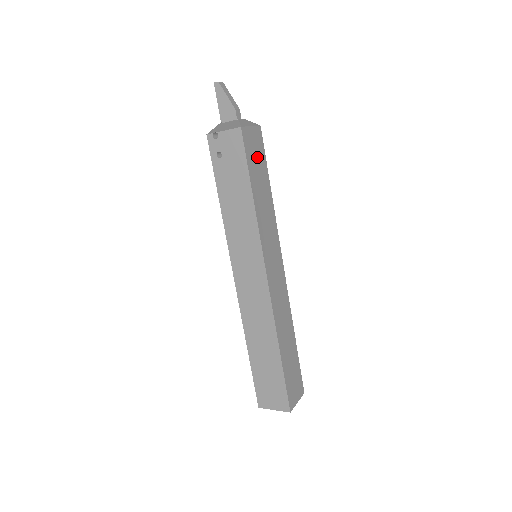
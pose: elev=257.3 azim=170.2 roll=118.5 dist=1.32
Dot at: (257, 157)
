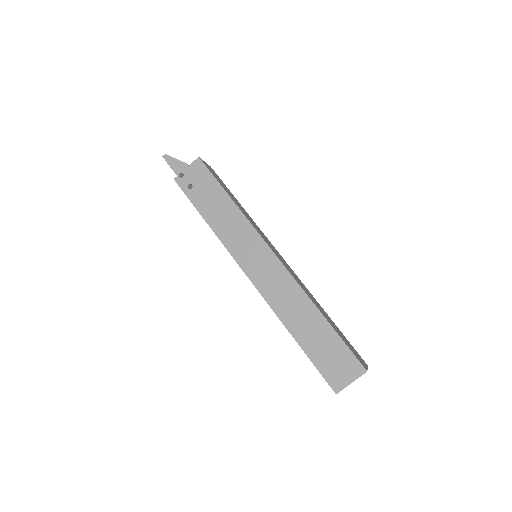
Dot at: (219, 180)
